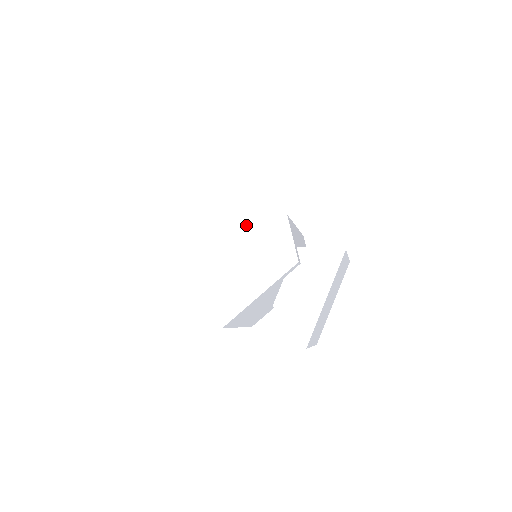
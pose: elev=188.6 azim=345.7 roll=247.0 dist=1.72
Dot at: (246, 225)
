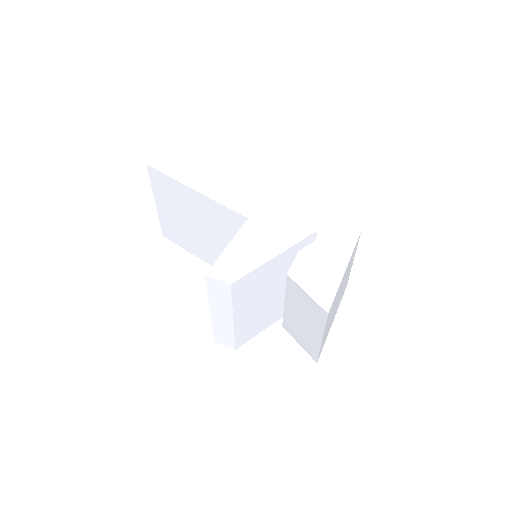
Dot at: (260, 201)
